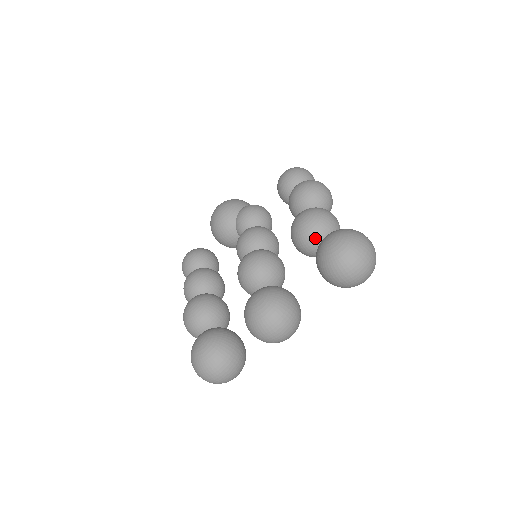
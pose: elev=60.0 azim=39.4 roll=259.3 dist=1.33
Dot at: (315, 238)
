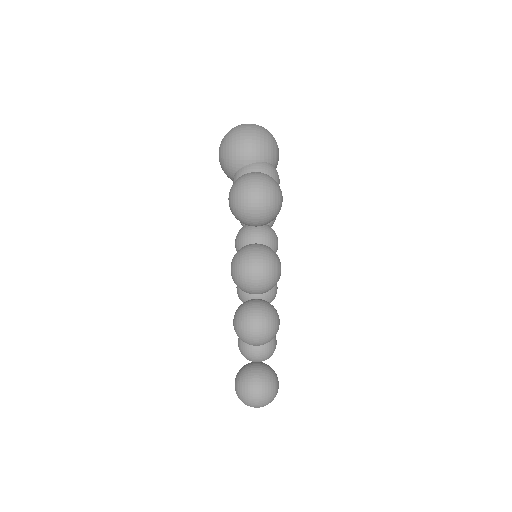
Dot at: occluded
